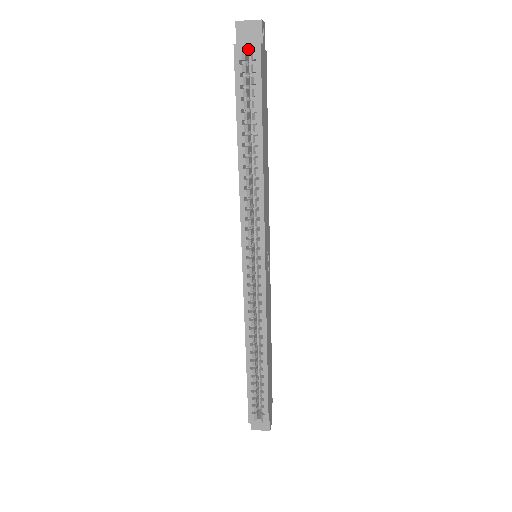
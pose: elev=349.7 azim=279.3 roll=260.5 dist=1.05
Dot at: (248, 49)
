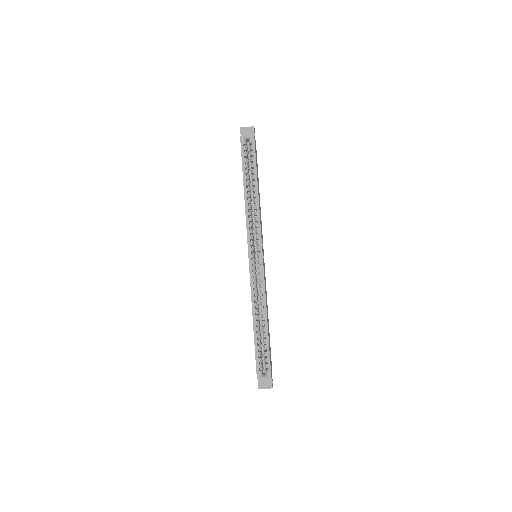
Dot at: (248, 139)
